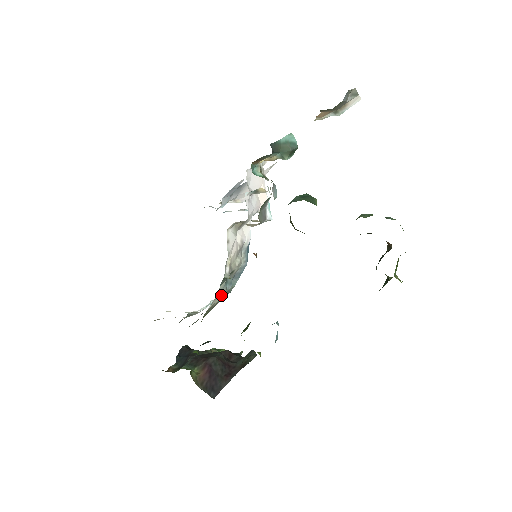
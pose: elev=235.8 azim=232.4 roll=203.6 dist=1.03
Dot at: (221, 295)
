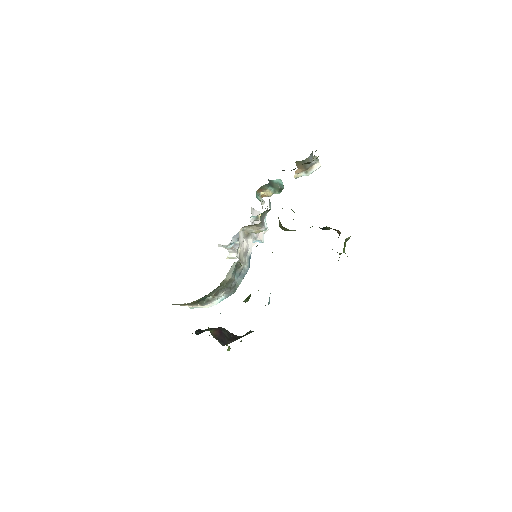
Dot at: (232, 277)
